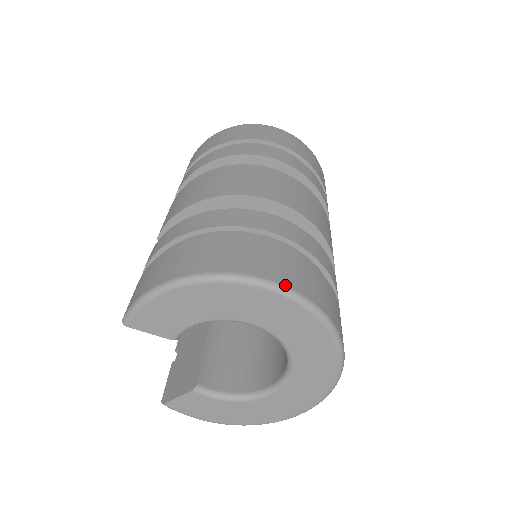
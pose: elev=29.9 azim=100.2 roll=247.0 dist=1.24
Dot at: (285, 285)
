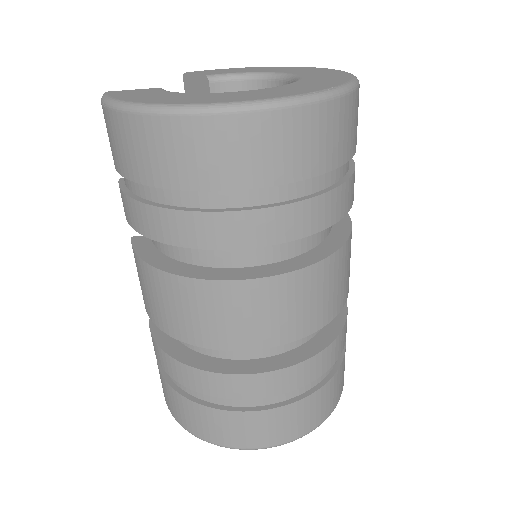
Dot at: (274, 446)
